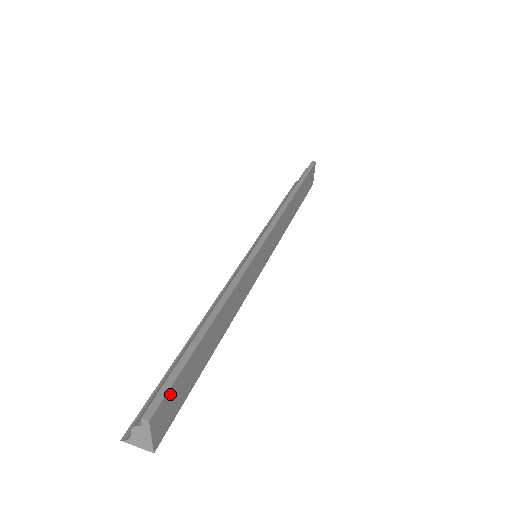
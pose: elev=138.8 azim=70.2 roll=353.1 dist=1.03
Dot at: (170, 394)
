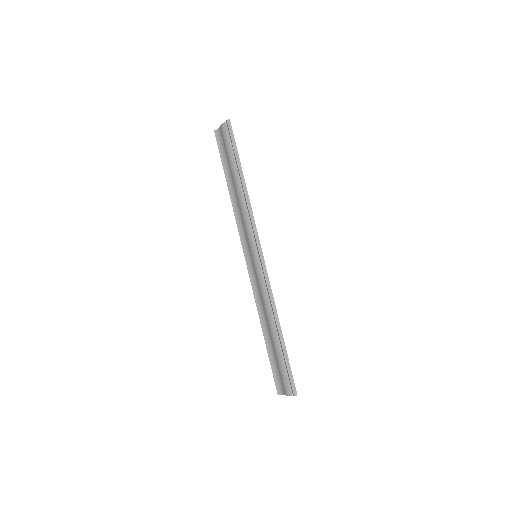
Dot at: (292, 378)
